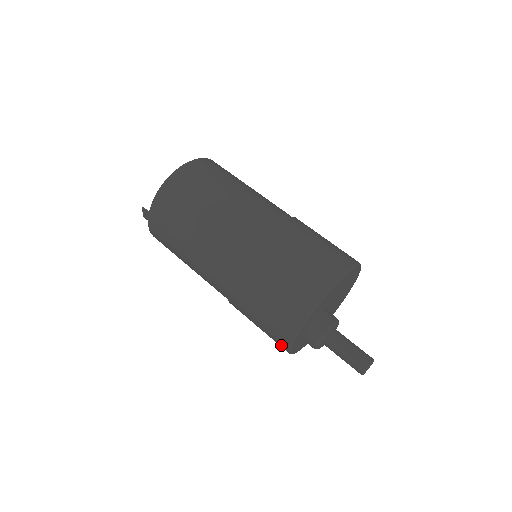
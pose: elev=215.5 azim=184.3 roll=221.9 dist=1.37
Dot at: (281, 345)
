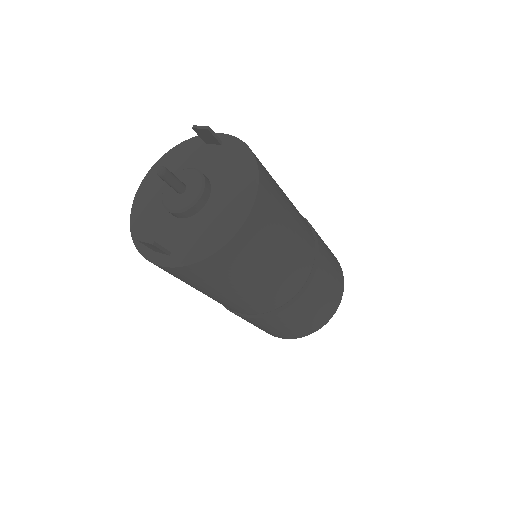
Dot at: occluded
